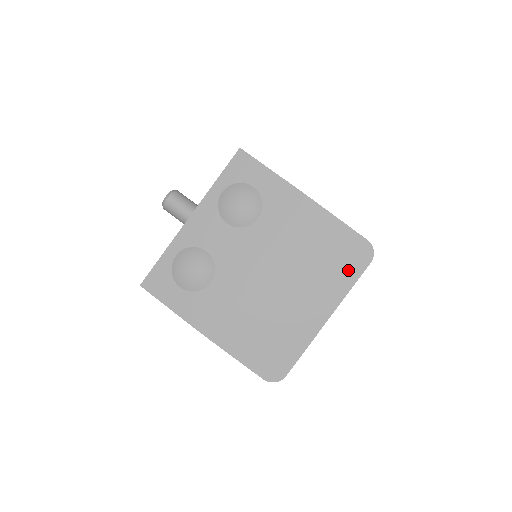
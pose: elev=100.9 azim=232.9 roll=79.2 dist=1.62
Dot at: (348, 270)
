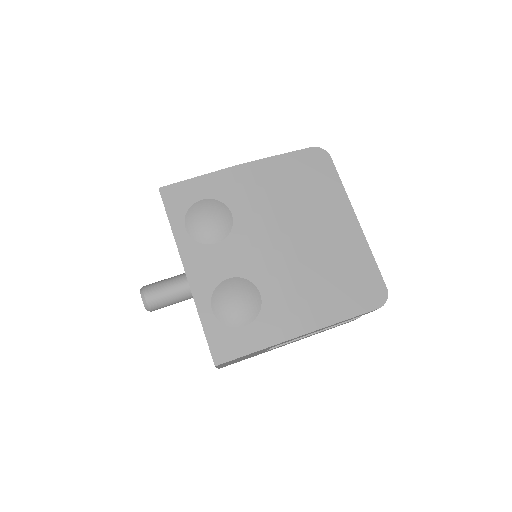
Dot at: (326, 177)
